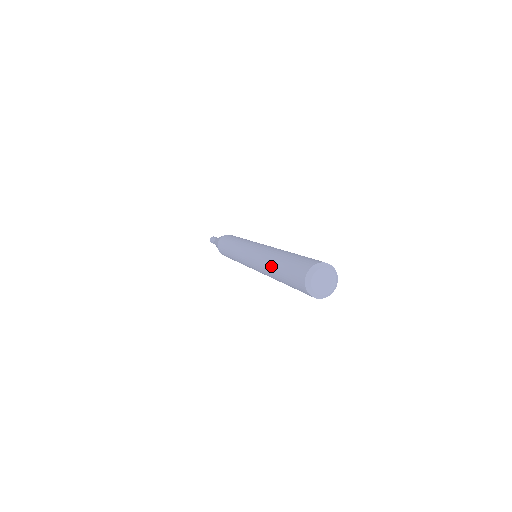
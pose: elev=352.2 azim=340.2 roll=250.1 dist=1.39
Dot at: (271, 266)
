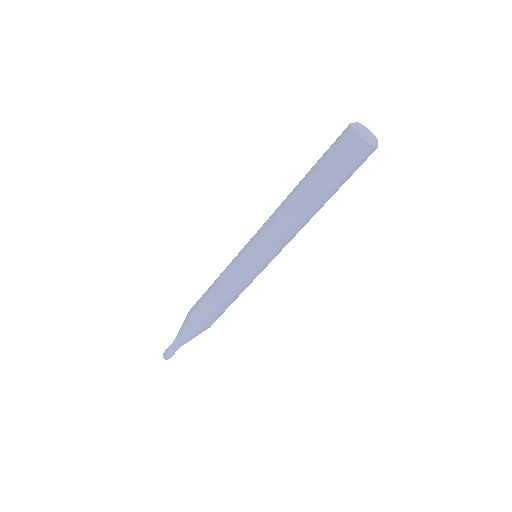
Dot at: (298, 195)
